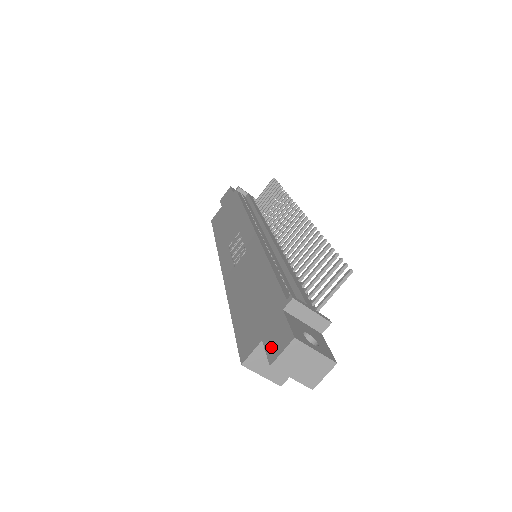
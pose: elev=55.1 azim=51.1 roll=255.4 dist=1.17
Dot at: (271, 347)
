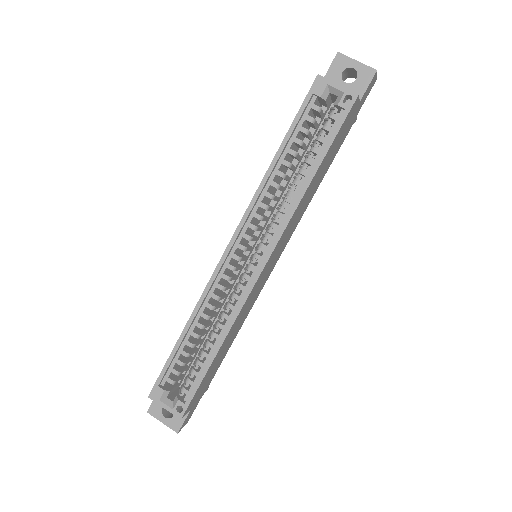
Dot at: (330, 69)
